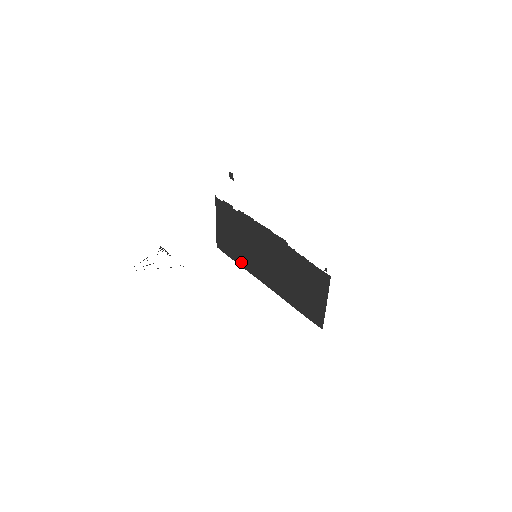
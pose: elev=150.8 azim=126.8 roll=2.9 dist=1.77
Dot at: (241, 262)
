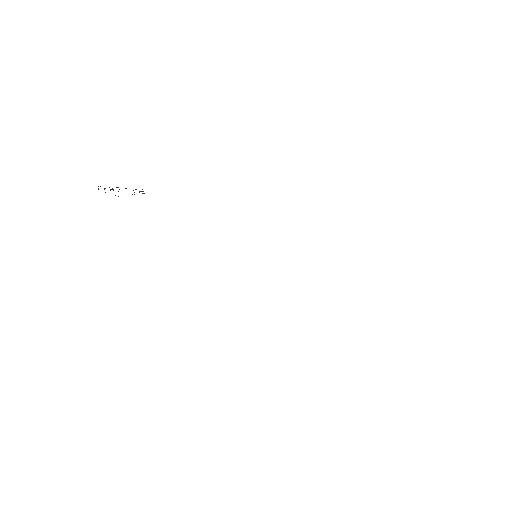
Dot at: occluded
